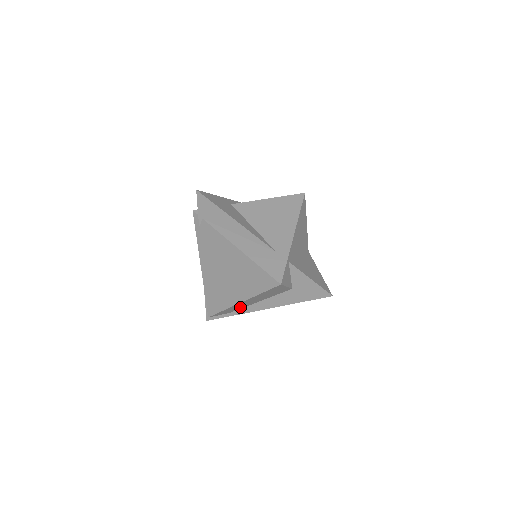
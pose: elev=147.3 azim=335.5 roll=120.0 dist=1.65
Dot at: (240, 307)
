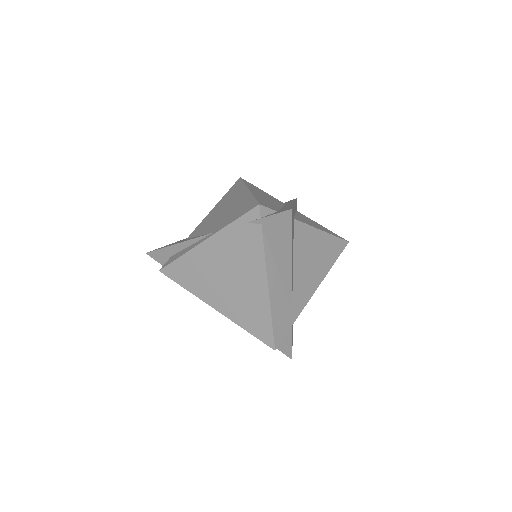
Dot at: occluded
